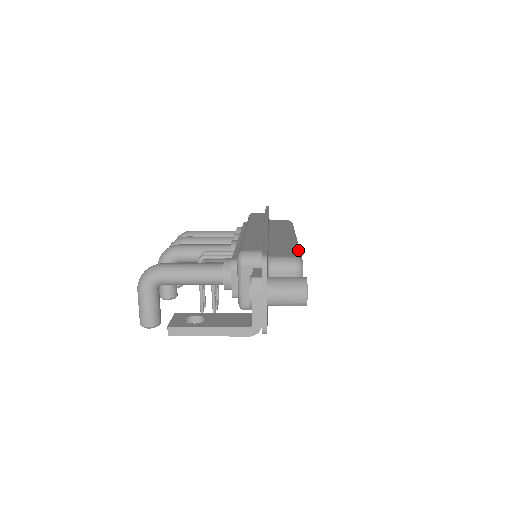
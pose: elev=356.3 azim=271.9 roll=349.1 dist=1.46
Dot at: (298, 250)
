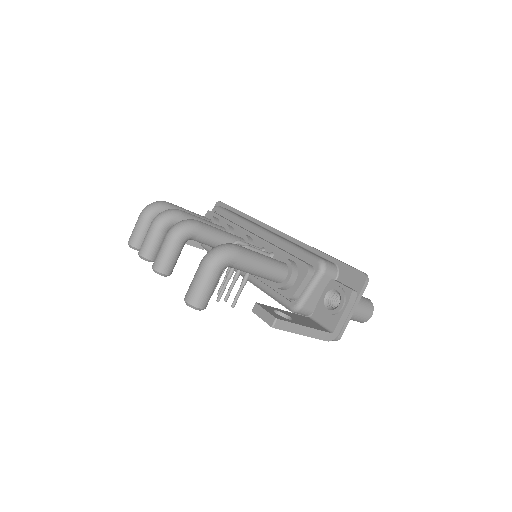
Dot at: occluded
